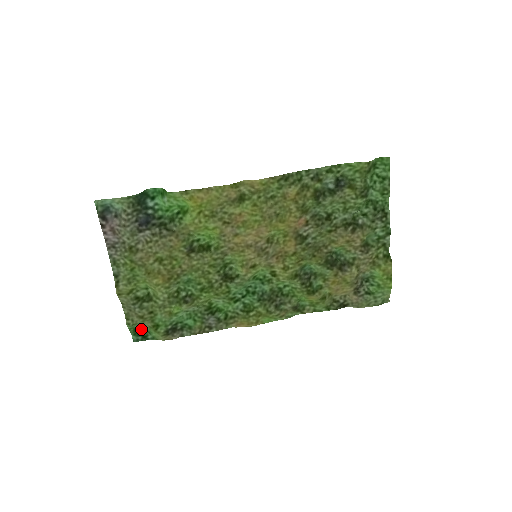
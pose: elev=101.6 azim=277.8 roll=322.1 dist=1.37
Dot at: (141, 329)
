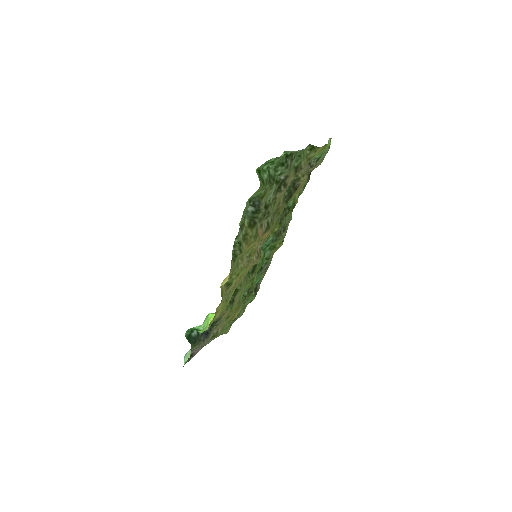
Dot at: occluded
